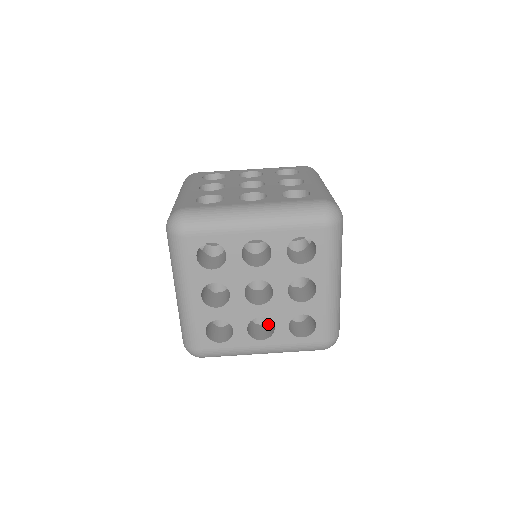
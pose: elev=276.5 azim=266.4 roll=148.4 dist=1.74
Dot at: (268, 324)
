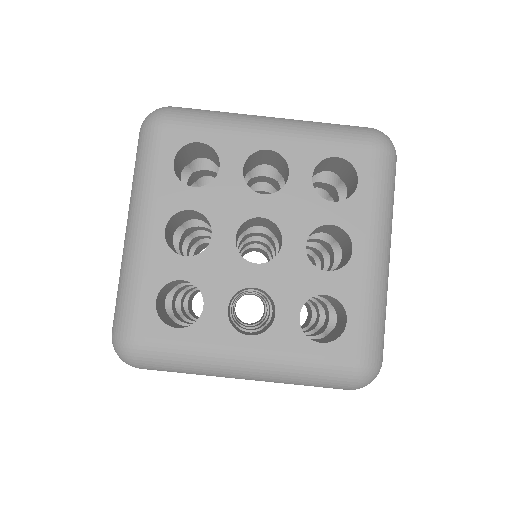
Dot at: occluded
